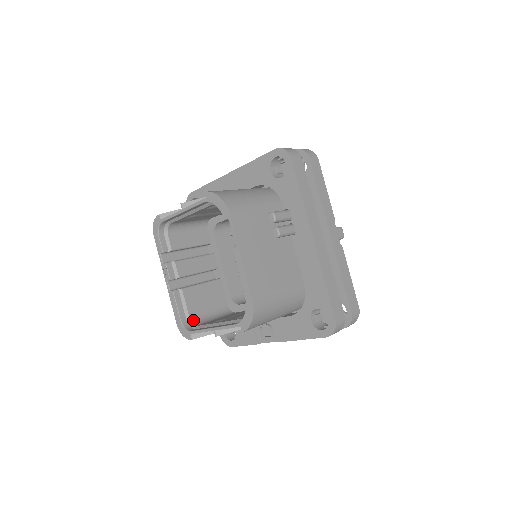
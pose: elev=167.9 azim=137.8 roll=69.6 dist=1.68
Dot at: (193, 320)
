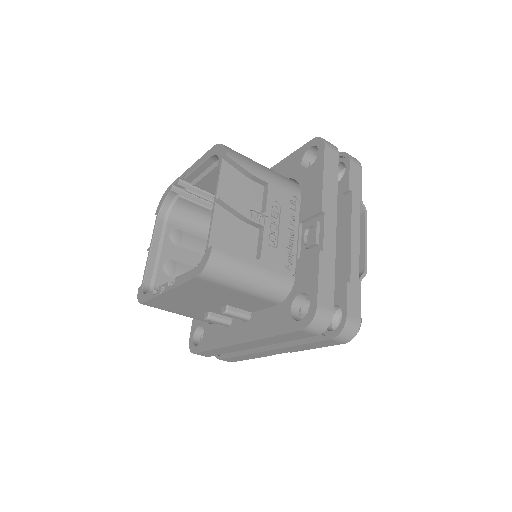
Dot at: occluded
